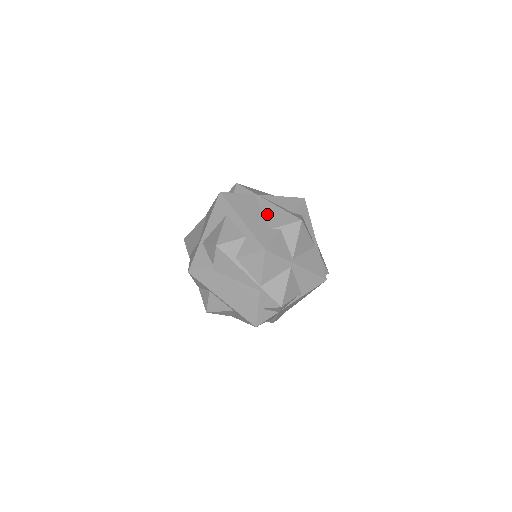
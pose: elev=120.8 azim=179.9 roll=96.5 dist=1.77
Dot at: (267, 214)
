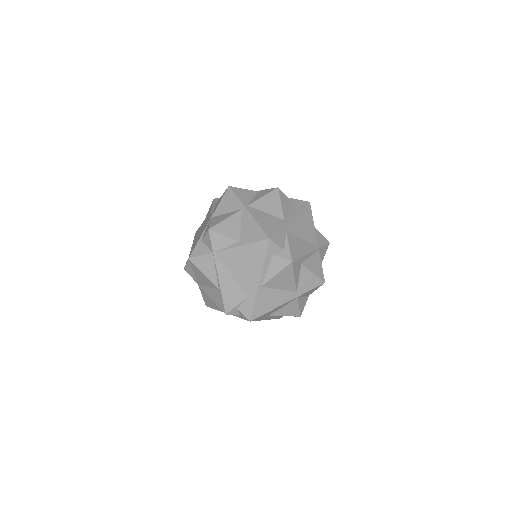
Dot at: occluded
